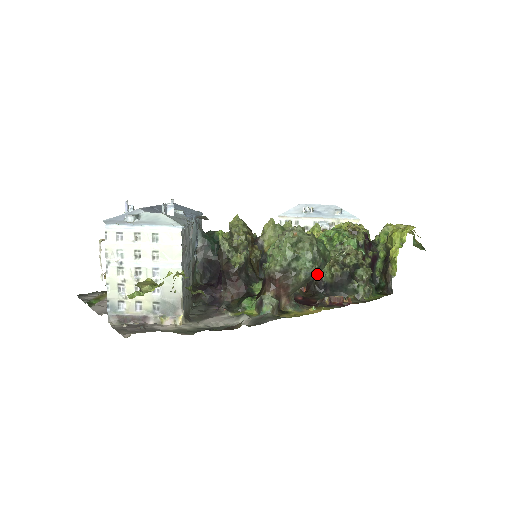
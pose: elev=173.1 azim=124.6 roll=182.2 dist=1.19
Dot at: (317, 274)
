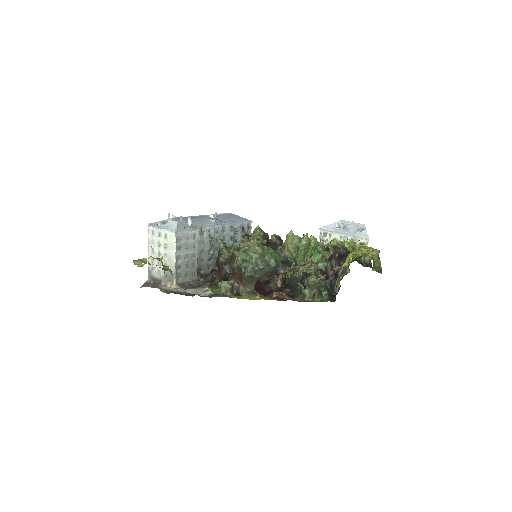
Dot at: (262, 274)
